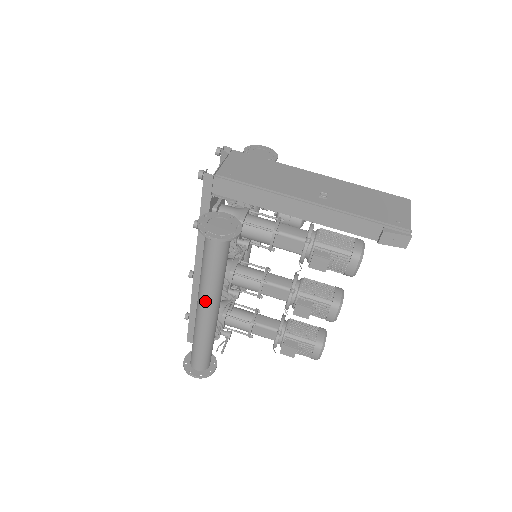
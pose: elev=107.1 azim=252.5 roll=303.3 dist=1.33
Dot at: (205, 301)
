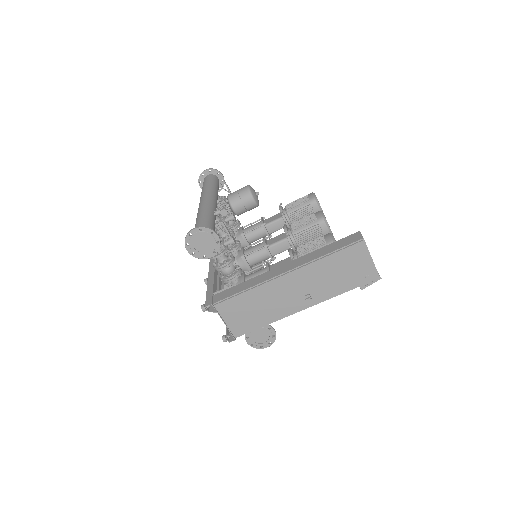
Dot at: occluded
